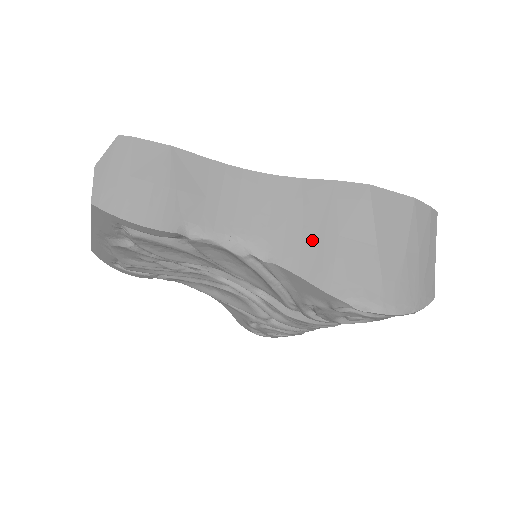
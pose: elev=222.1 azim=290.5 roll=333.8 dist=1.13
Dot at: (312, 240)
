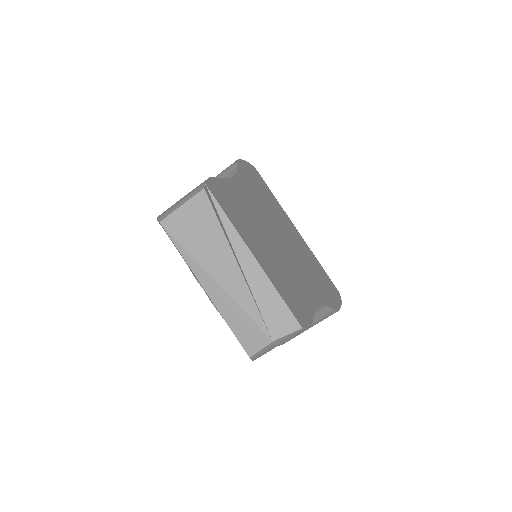
Dot at: occluded
